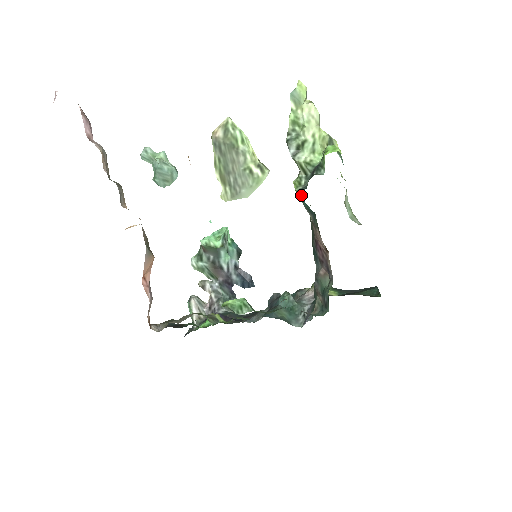
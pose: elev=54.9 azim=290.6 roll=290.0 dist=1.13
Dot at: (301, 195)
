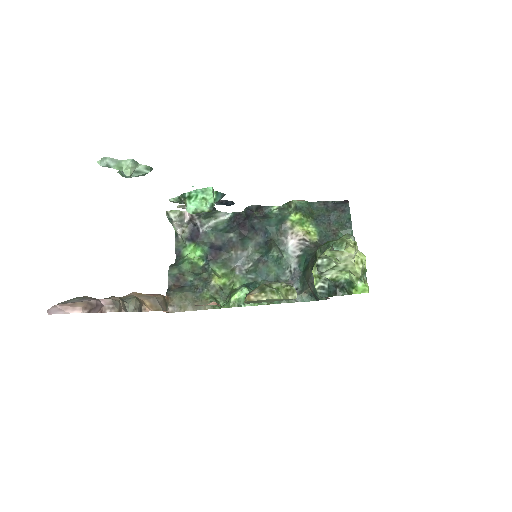
Dot at: (321, 297)
